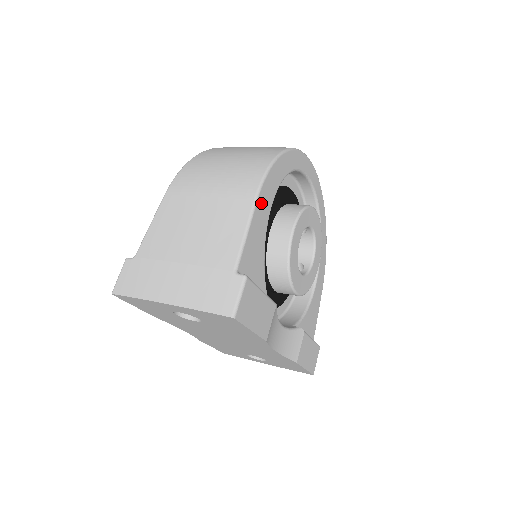
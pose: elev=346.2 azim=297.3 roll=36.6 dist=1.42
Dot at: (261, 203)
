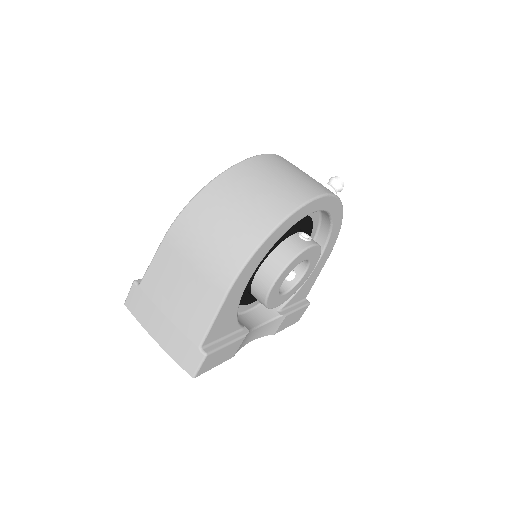
Dot at: (233, 293)
